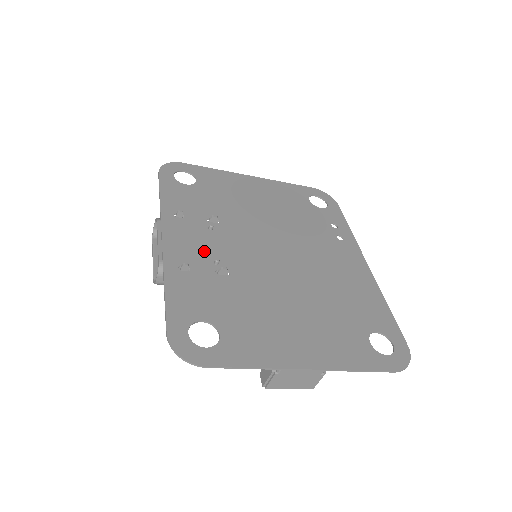
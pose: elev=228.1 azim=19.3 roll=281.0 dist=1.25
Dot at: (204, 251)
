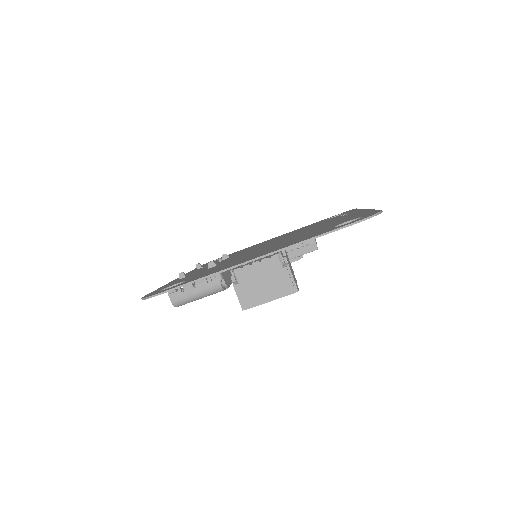
Dot at: occluded
